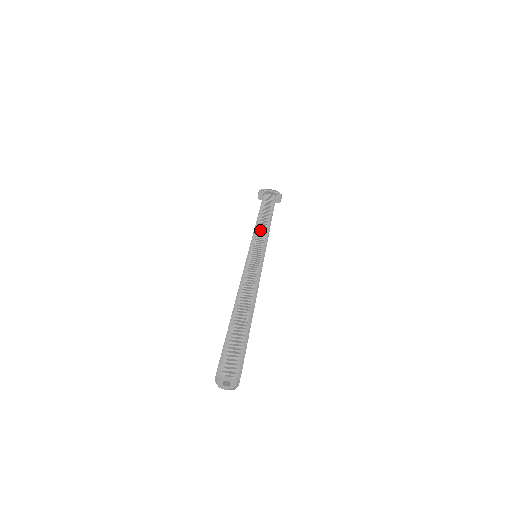
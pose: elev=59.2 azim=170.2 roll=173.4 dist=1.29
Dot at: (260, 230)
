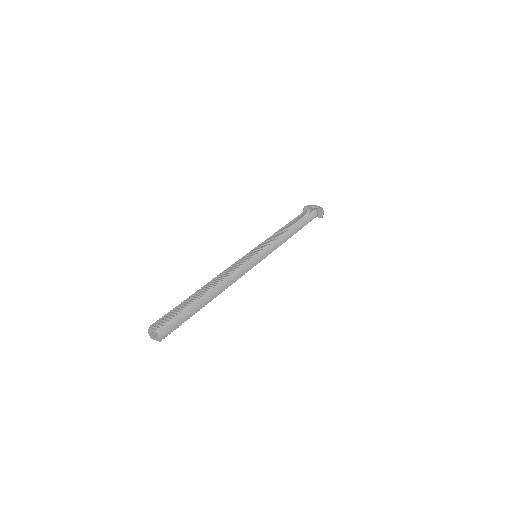
Dot at: (273, 236)
